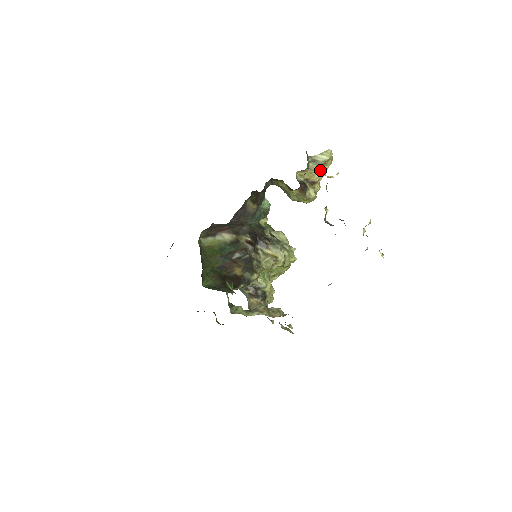
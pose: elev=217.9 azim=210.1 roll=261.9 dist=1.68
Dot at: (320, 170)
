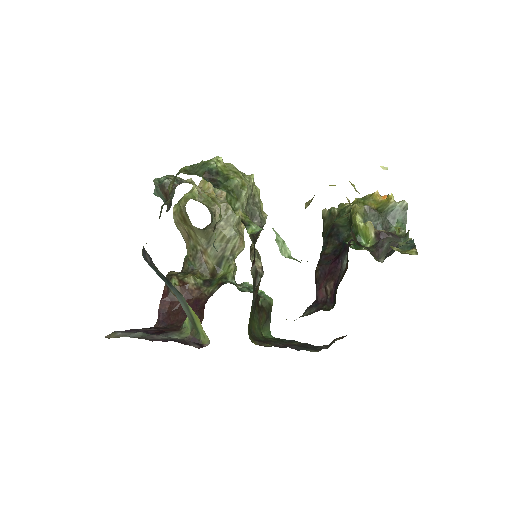
Dot at: occluded
